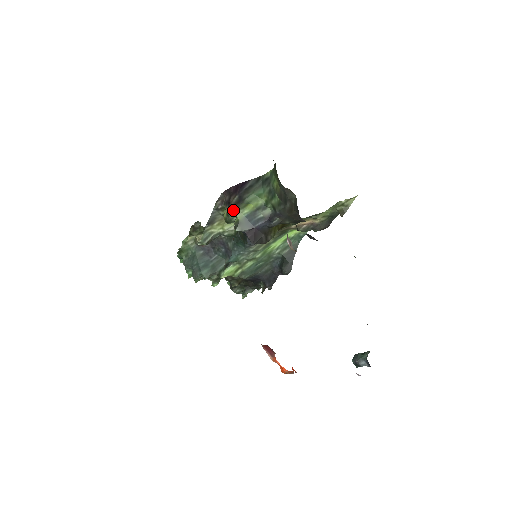
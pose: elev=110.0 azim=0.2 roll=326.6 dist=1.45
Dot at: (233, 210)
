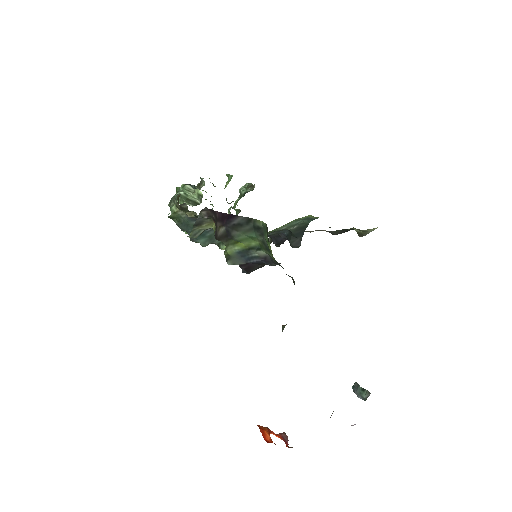
Dot at: (221, 241)
